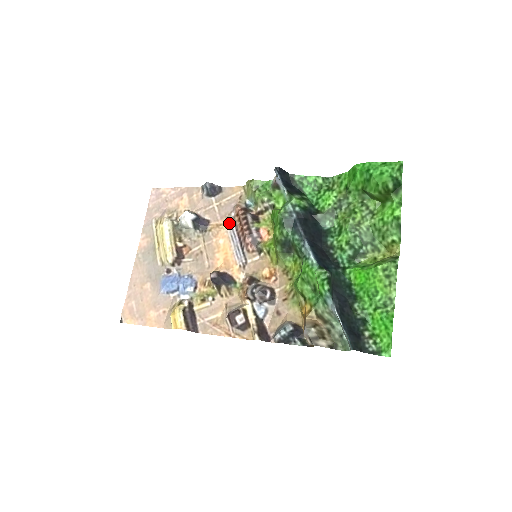
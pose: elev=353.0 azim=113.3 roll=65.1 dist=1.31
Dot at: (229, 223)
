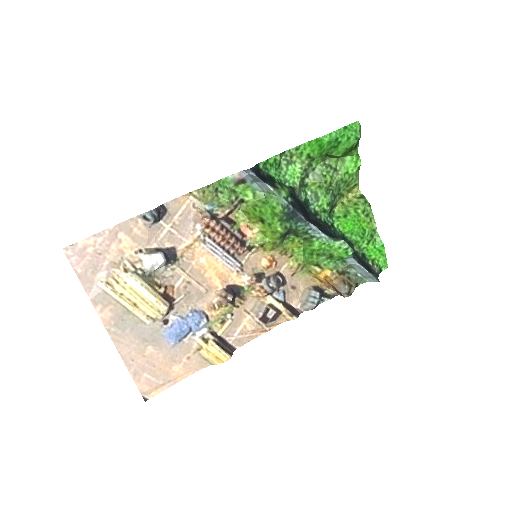
Dot at: (201, 239)
